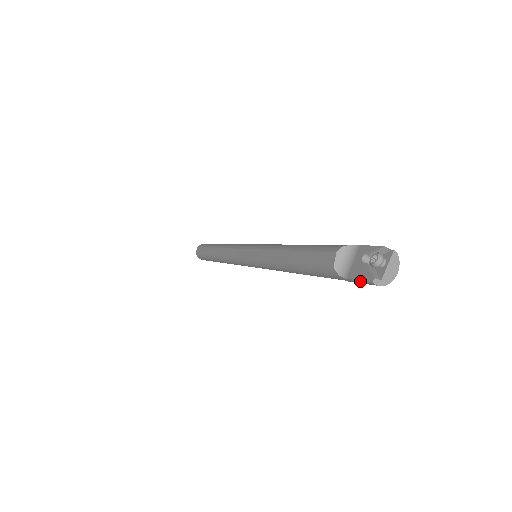
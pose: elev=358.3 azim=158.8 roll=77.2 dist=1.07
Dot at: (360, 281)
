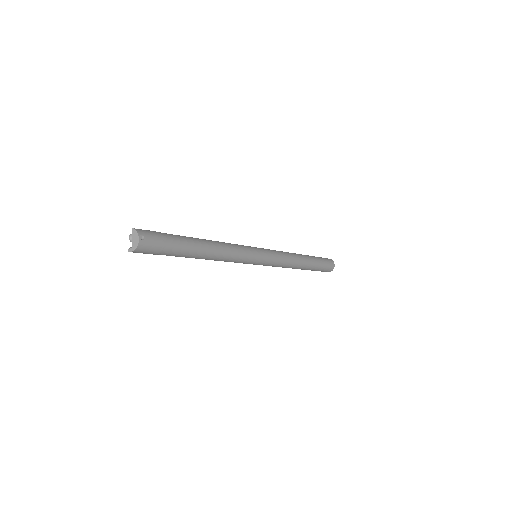
Dot at: occluded
